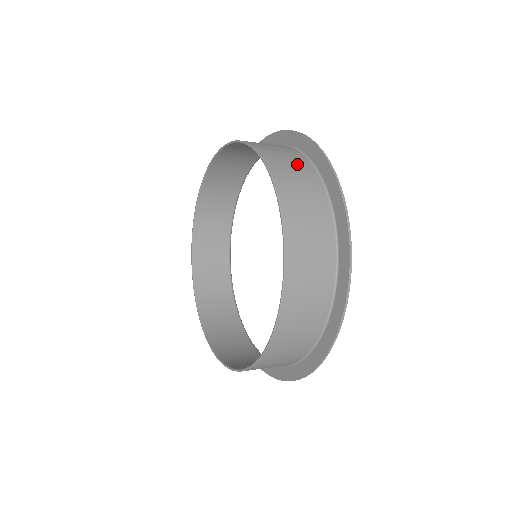
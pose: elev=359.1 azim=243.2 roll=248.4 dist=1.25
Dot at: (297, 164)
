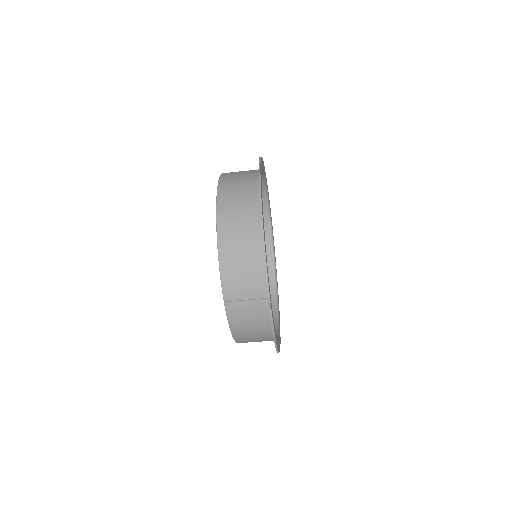
Dot at: occluded
